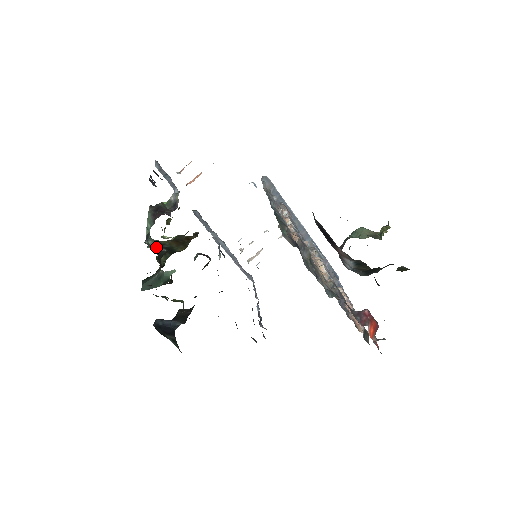
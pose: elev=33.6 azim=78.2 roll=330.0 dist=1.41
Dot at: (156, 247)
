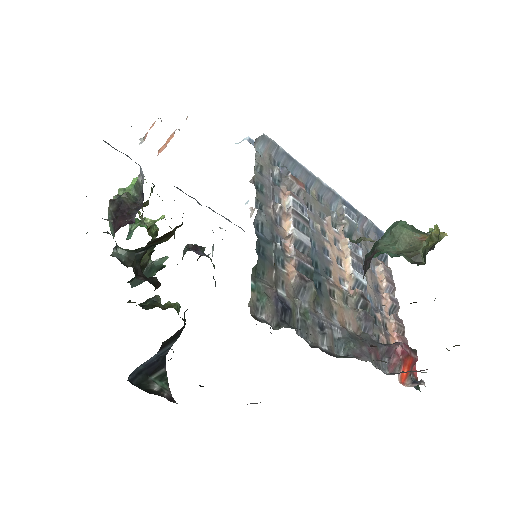
Dot at: (129, 254)
